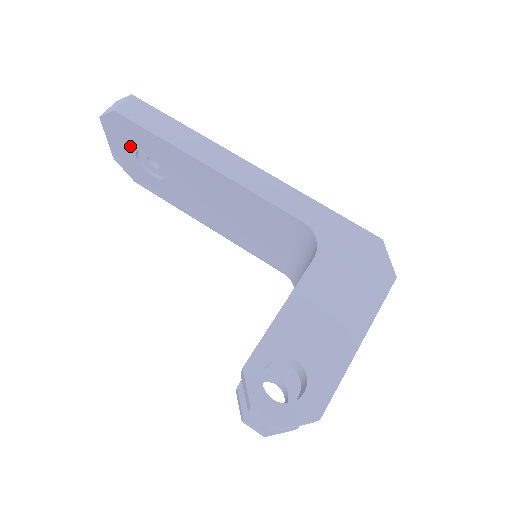
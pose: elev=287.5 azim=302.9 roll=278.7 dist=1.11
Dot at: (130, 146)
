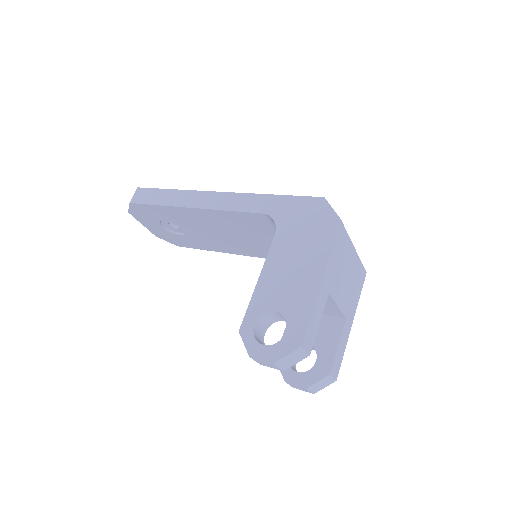
Dot at: (154, 222)
